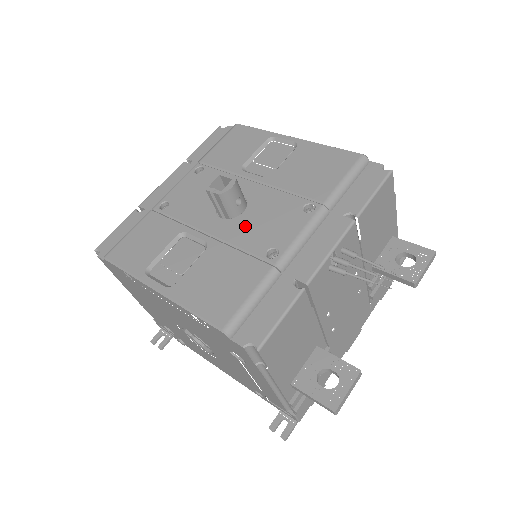
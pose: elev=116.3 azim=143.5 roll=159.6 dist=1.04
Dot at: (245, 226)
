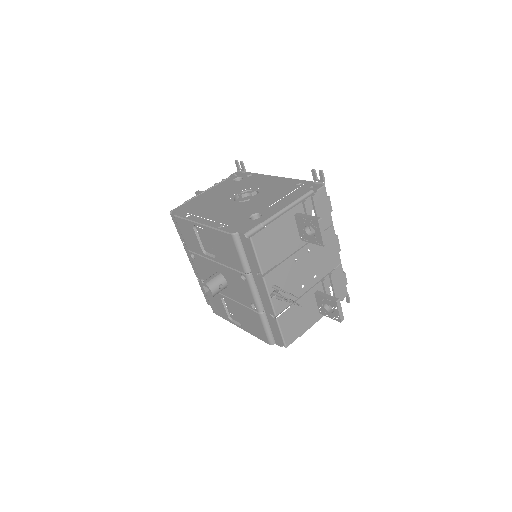
Dot at: (234, 292)
